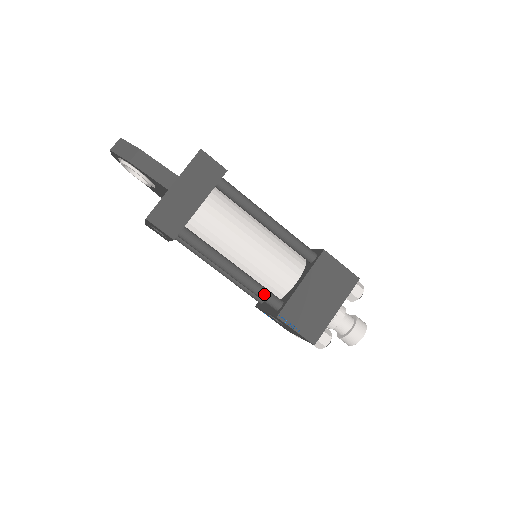
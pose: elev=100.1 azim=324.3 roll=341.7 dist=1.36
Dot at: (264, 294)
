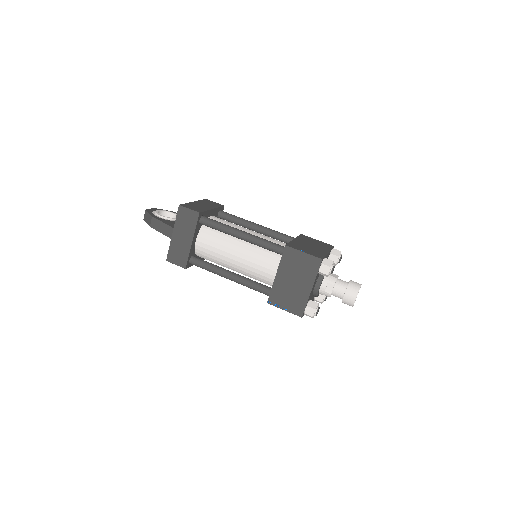
Dot at: (255, 288)
